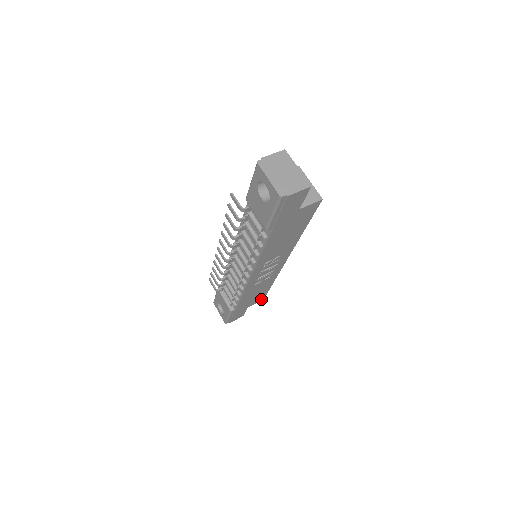
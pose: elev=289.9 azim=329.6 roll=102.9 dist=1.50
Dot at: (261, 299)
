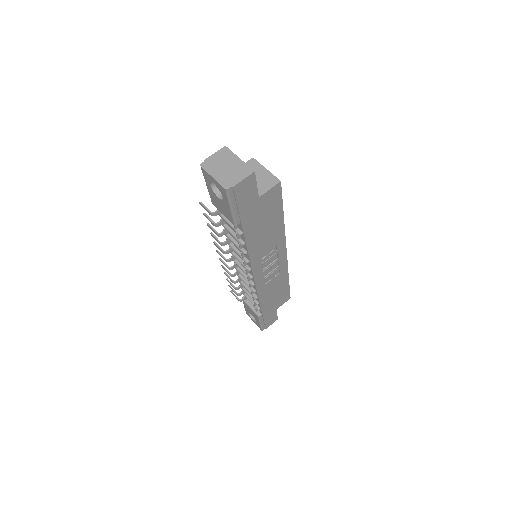
Dot at: (287, 298)
